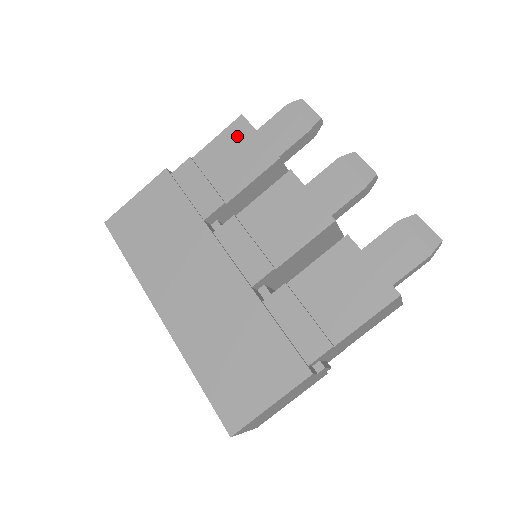
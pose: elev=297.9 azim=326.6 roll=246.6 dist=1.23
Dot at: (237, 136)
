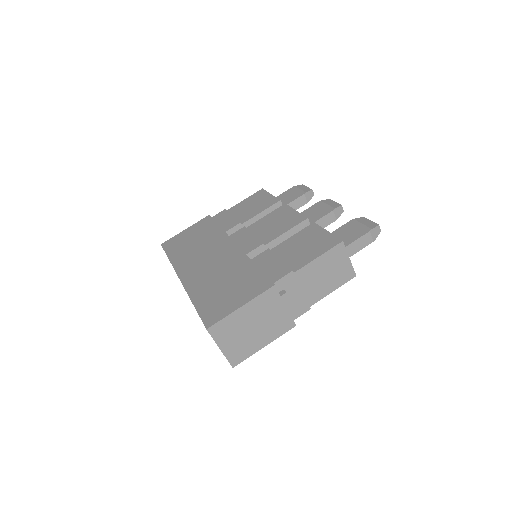
Dot at: (257, 197)
